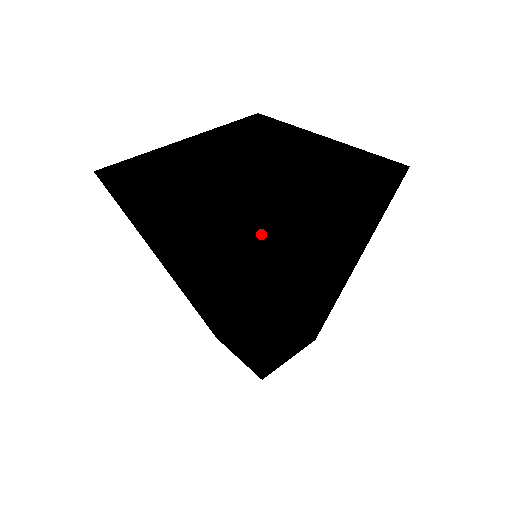
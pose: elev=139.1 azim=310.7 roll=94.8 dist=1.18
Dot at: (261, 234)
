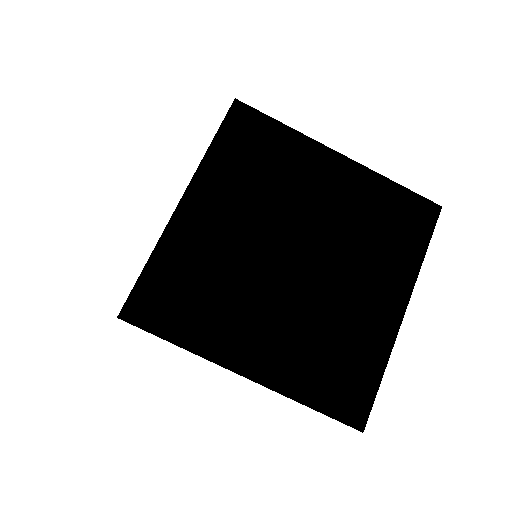
Dot at: (367, 372)
